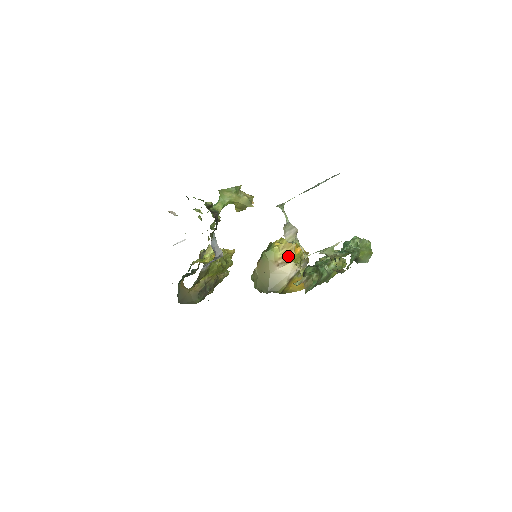
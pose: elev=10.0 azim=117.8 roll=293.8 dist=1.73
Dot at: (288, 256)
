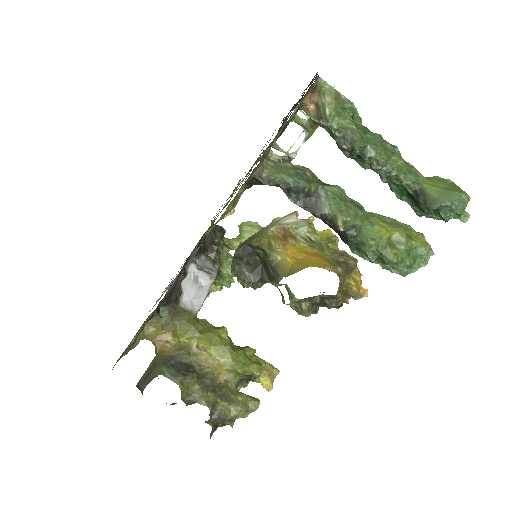
Dot at: occluded
